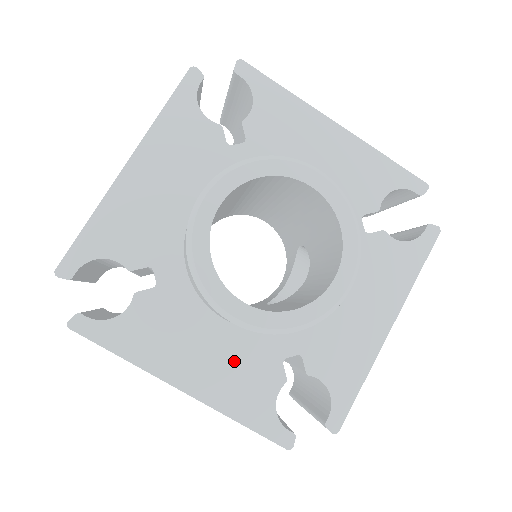
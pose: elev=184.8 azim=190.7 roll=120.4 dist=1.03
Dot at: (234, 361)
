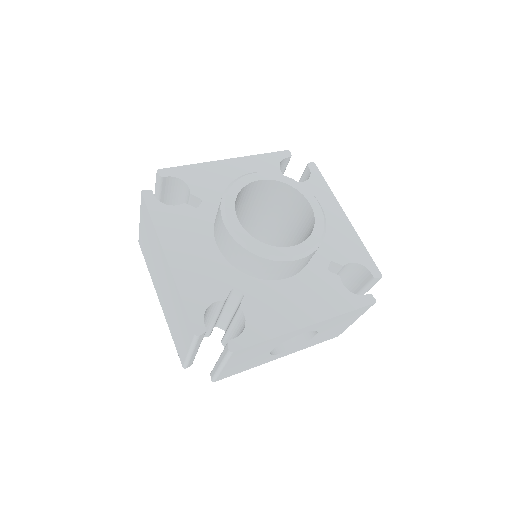
Dot at: (205, 267)
